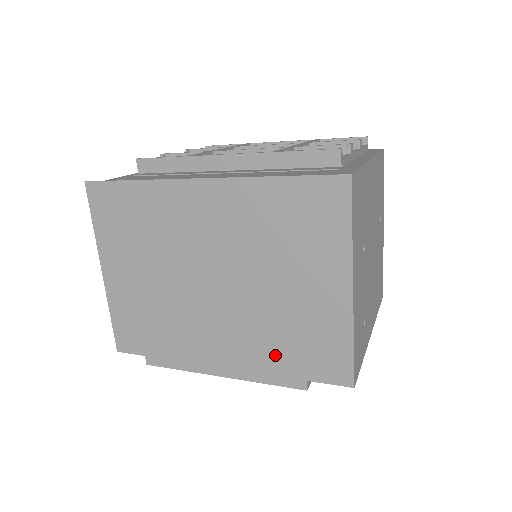
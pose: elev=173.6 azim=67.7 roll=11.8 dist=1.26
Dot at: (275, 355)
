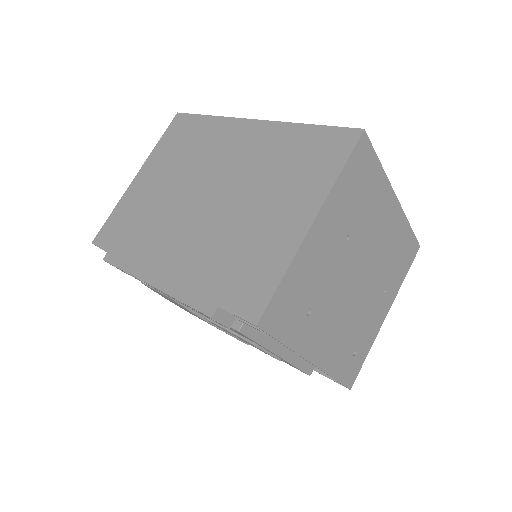
Dot at: (209, 273)
